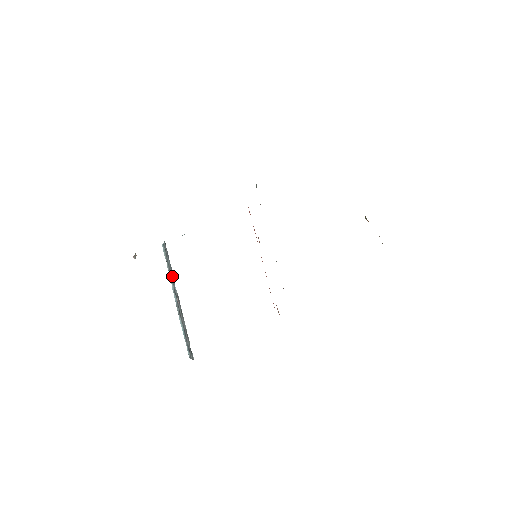
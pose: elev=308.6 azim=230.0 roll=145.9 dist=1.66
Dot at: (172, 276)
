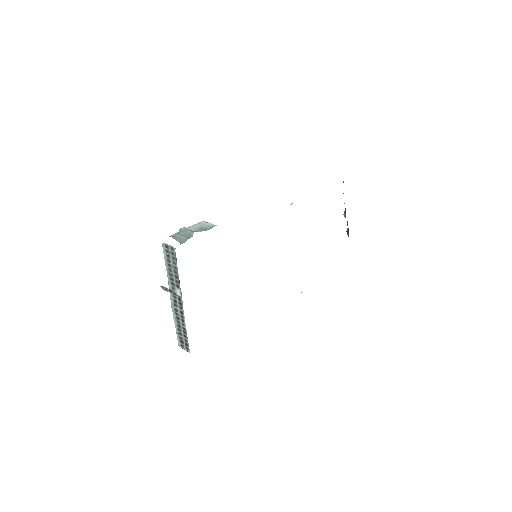
Dot at: (175, 279)
